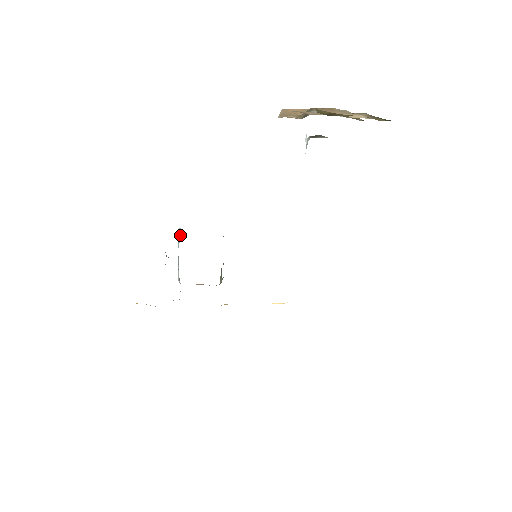
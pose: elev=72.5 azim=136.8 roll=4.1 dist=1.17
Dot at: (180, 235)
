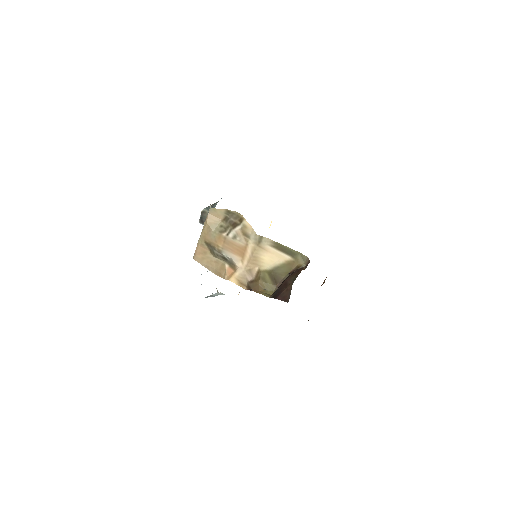
Dot at: occluded
